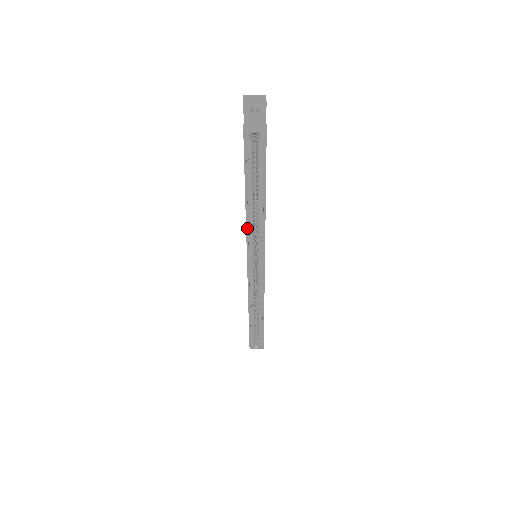
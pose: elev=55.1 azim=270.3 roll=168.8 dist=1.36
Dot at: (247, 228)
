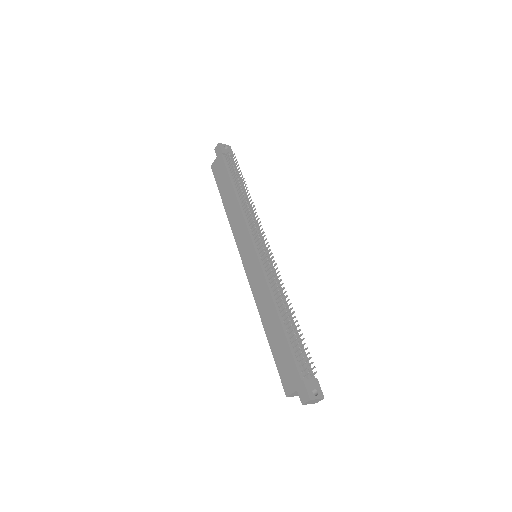
Dot at: (257, 304)
